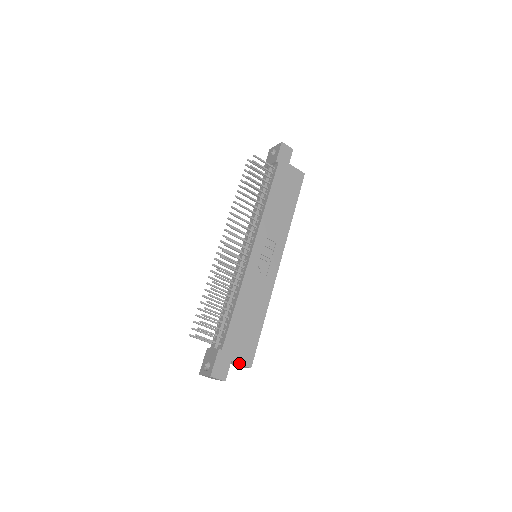
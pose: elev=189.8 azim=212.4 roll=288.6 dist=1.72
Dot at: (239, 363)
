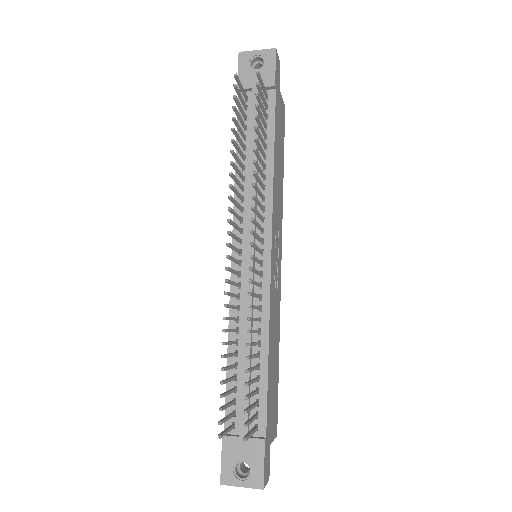
Dot at: (273, 440)
